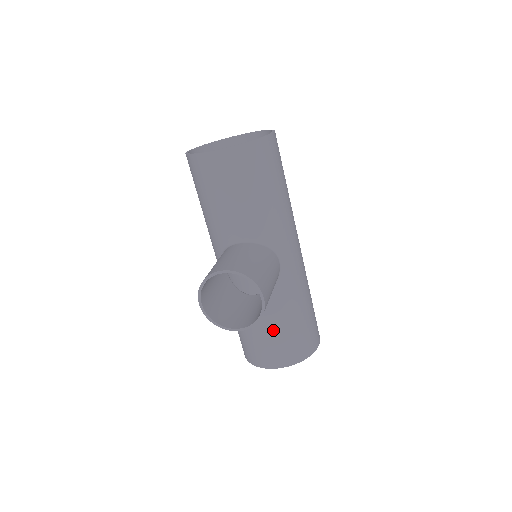
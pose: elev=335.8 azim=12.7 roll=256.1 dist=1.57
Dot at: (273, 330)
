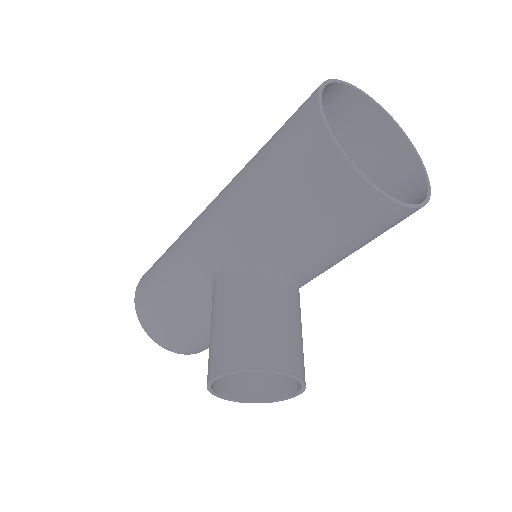
Dot at: occluded
